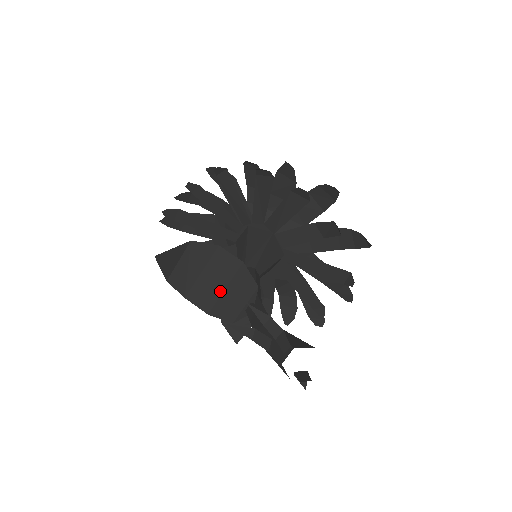
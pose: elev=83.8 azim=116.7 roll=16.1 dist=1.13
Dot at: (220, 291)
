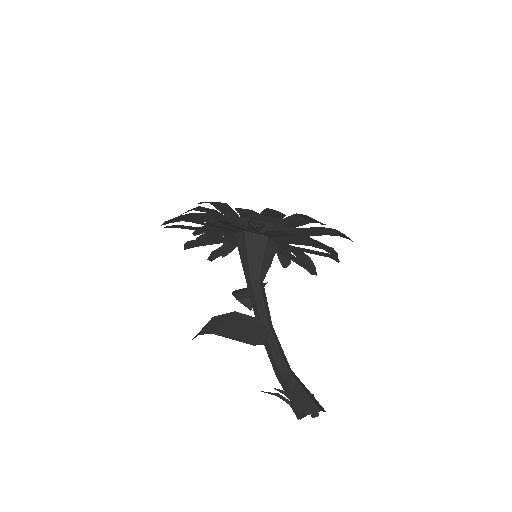
Dot at: (241, 330)
